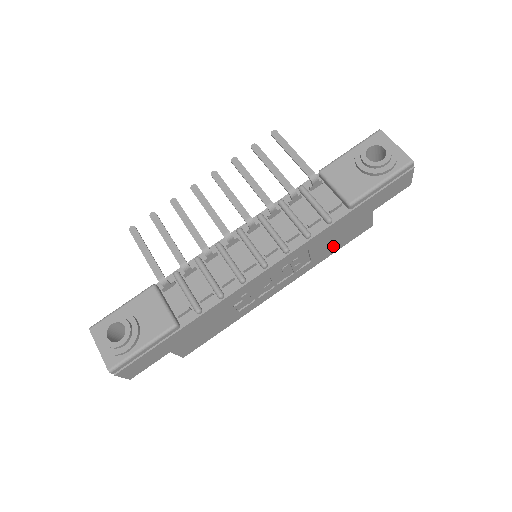
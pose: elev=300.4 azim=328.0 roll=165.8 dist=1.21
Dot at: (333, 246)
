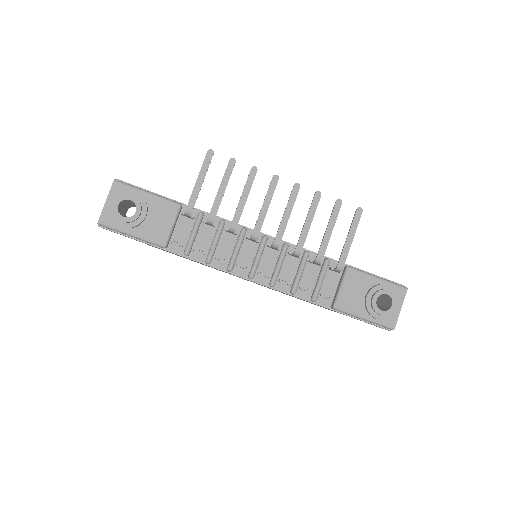
Dot at: occluded
